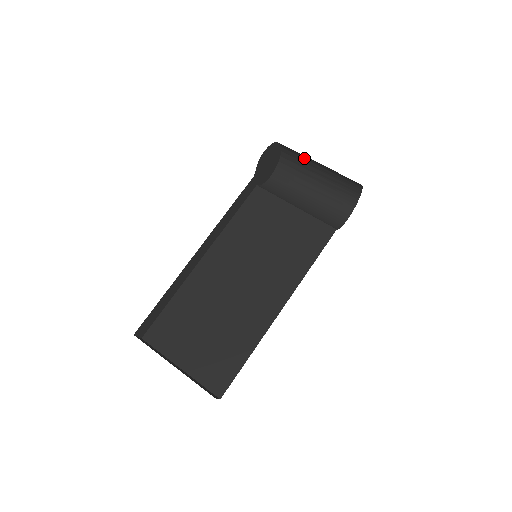
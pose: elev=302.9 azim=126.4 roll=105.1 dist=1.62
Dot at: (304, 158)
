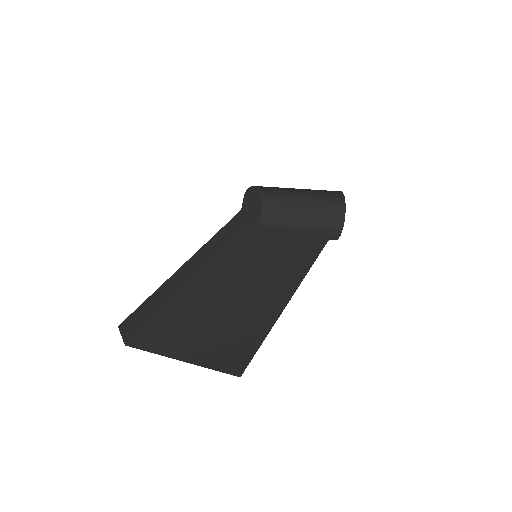
Dot at: (285, 200)
